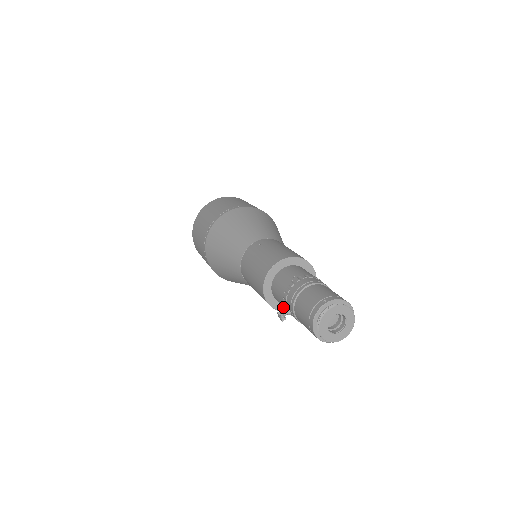
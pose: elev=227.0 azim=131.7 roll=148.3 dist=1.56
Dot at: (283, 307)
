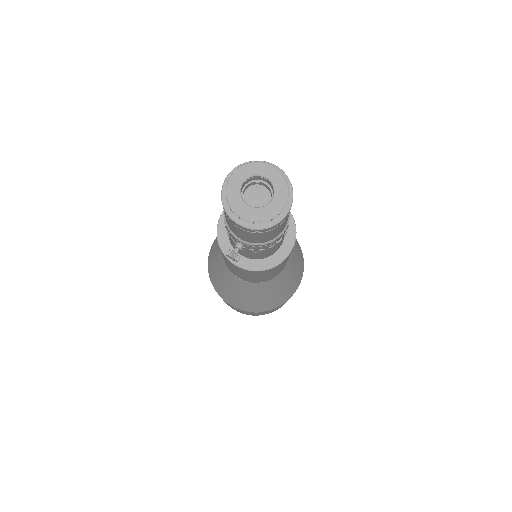
Dot at: (267, 263)
